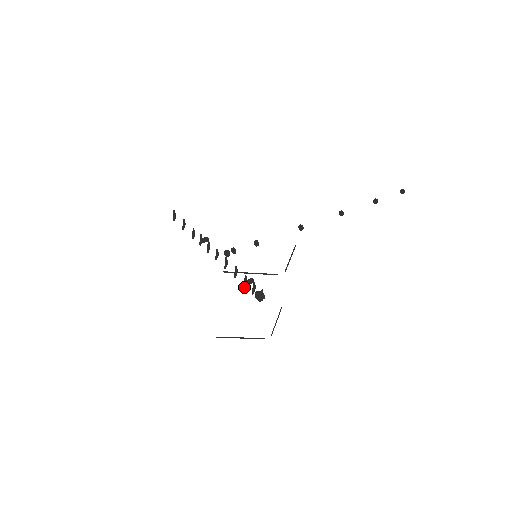
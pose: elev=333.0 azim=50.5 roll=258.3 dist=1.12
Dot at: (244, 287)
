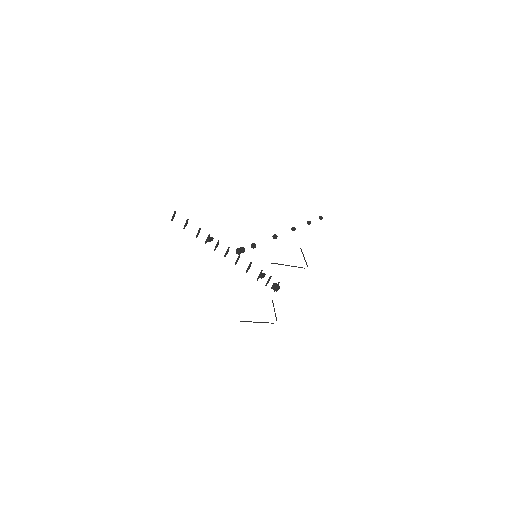
Dot at: (257, 280)
